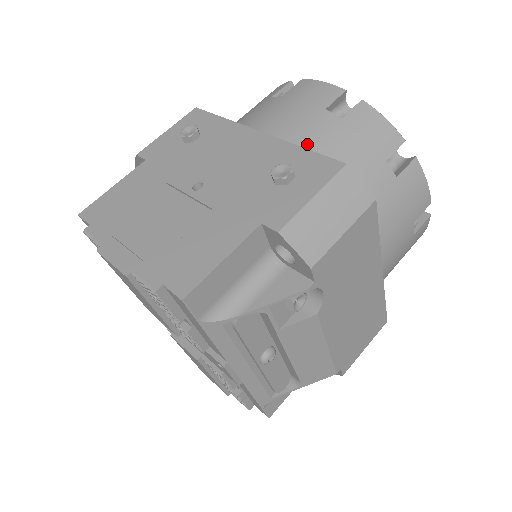
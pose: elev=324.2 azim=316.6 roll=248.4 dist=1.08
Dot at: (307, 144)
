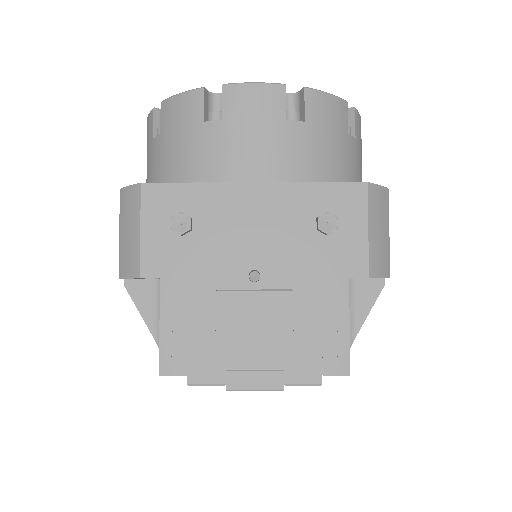
Dot at: (300, 169)
